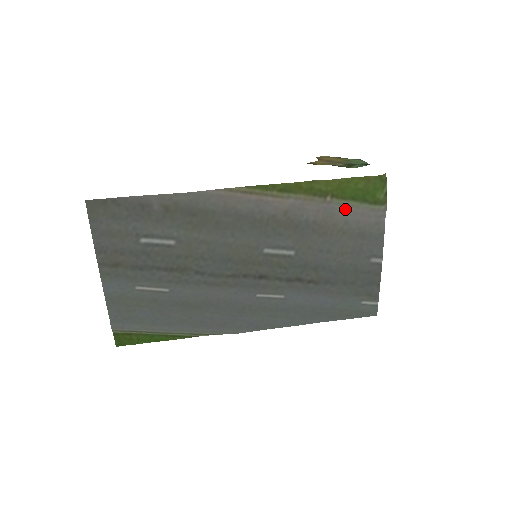
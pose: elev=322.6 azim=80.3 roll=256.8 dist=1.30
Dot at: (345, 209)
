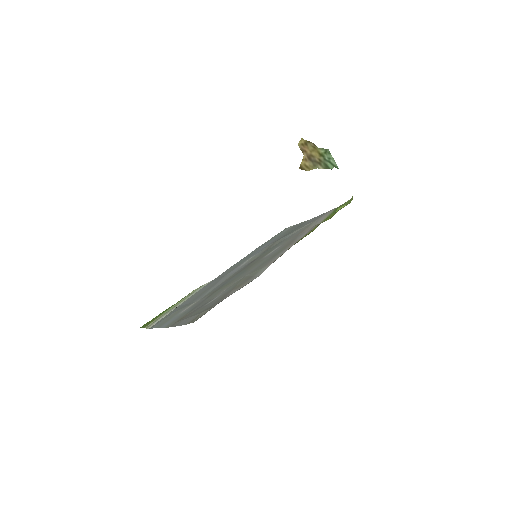
Dot at: occluded
